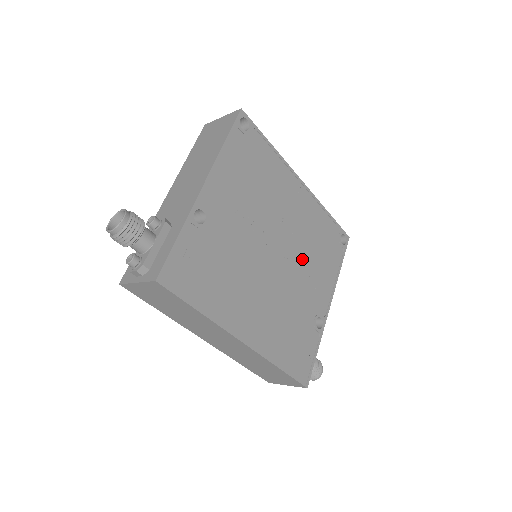
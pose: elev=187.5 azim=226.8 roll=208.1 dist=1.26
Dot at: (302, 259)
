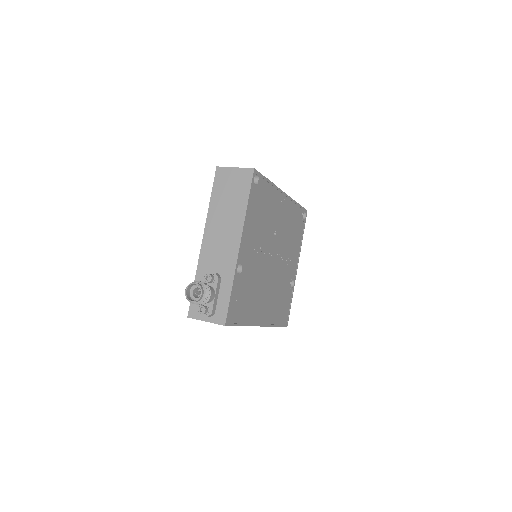
Dot at: (285, 250)
